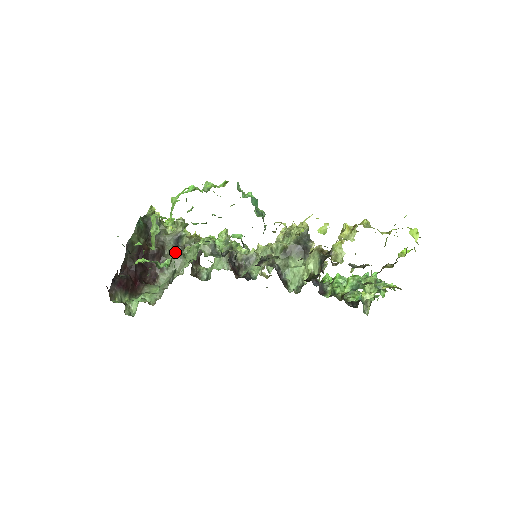
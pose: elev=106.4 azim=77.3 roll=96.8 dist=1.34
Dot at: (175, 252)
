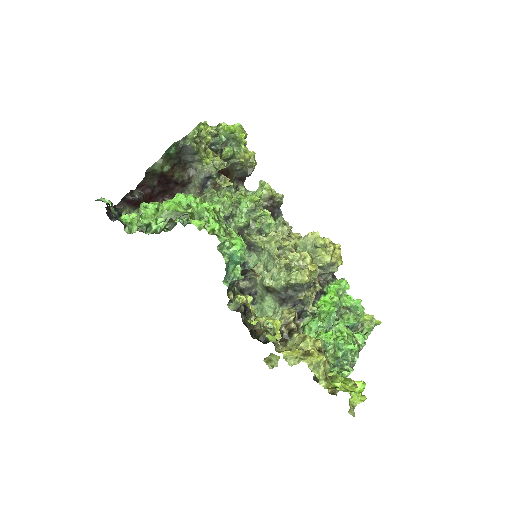
Dot at: (197, 191)
